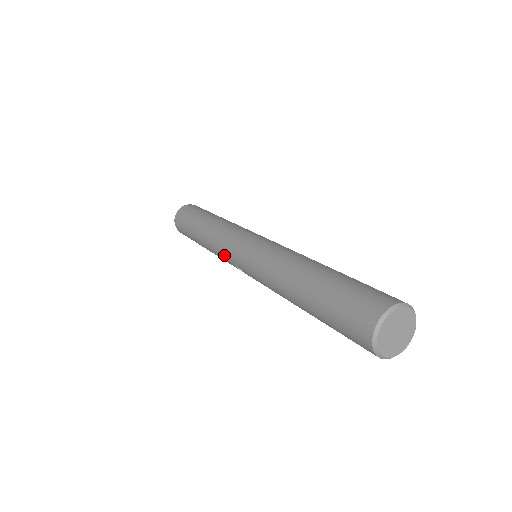
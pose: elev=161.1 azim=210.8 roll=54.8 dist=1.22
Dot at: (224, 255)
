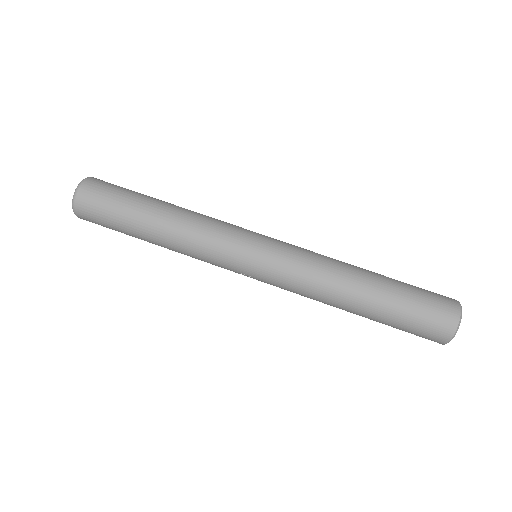
Dot at: (216, 264)
